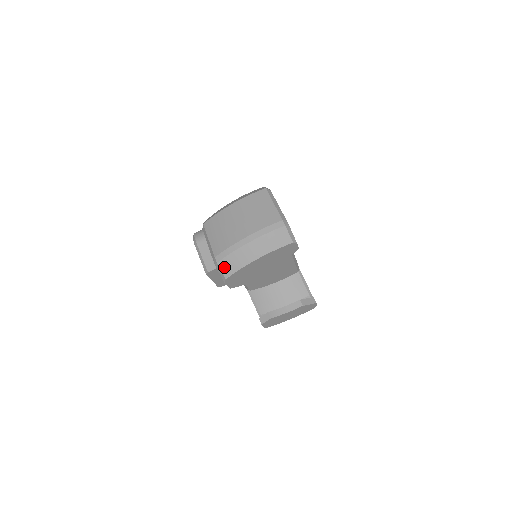
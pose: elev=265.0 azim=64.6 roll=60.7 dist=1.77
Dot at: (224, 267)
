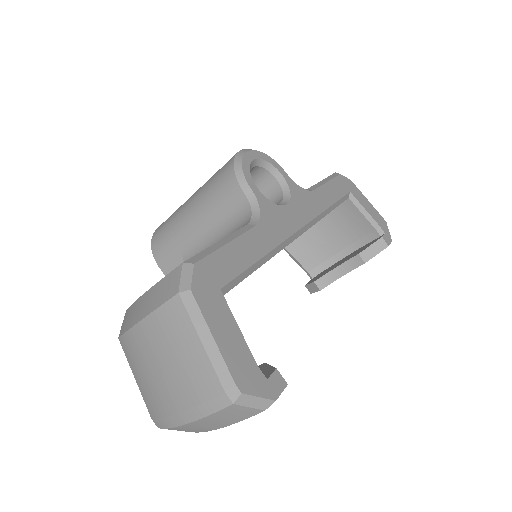
Dot at: occluded
